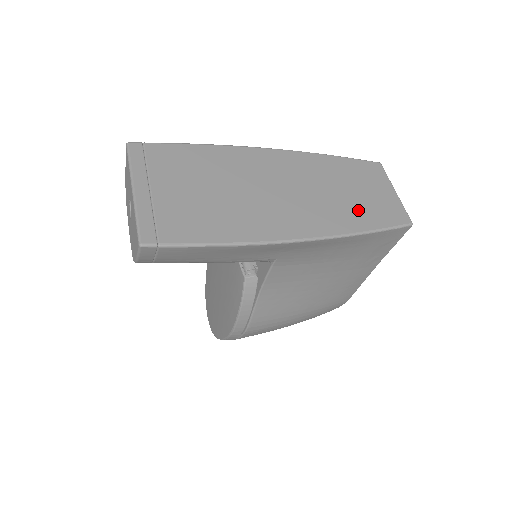
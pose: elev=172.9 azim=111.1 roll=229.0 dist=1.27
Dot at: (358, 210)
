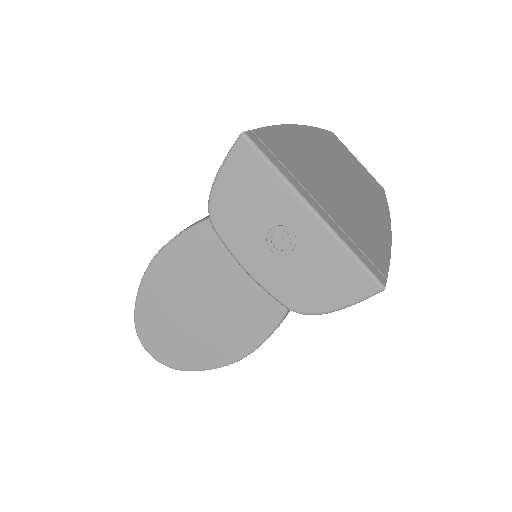
Dot at: (371, 185)
